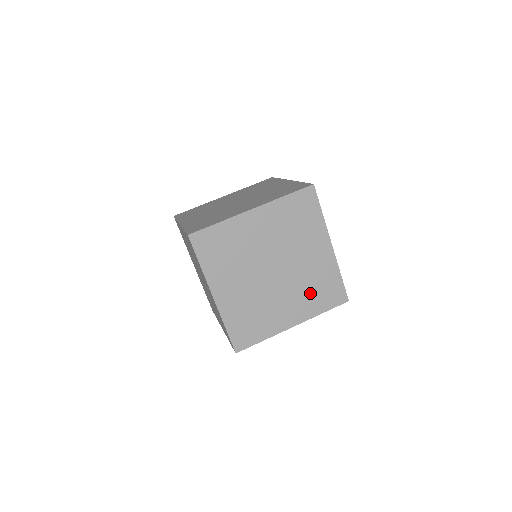
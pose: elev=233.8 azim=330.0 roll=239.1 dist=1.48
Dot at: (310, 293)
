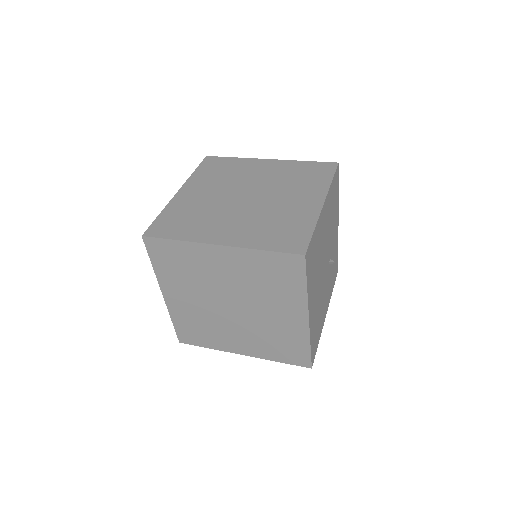
Dot at: (299, 183)
